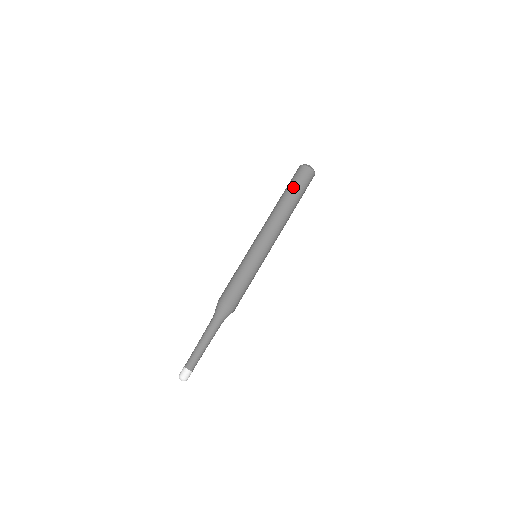
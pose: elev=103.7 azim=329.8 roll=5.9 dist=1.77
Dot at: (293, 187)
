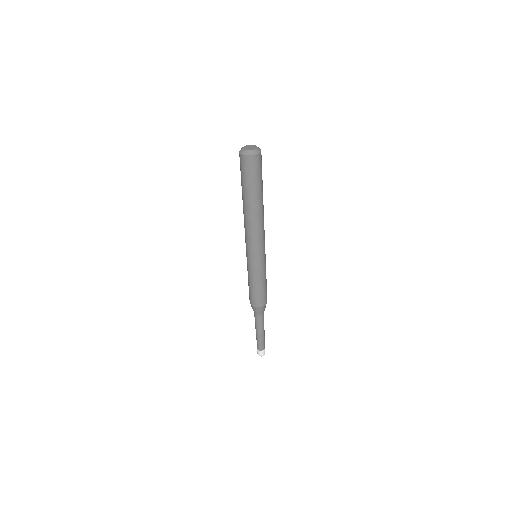
Dot at: (253, 186)
